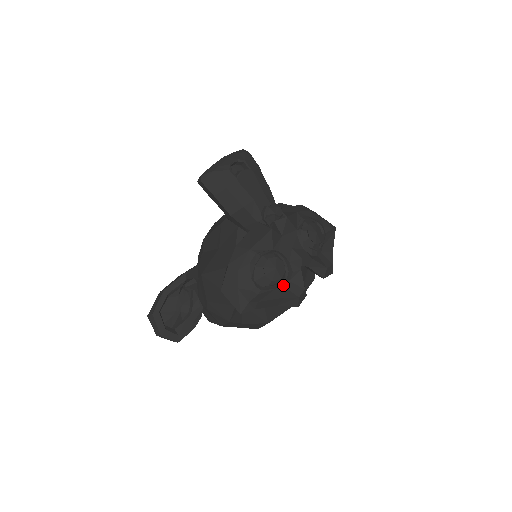
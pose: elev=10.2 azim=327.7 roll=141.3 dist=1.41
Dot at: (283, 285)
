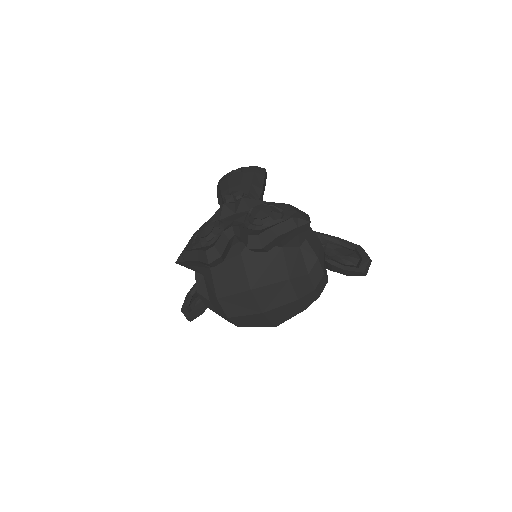
Dot at: (208, 245)
